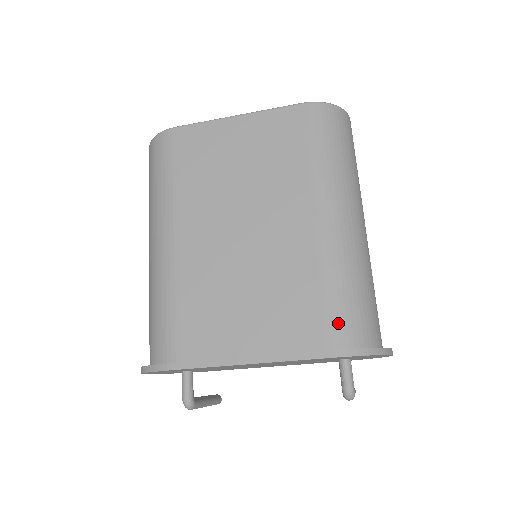
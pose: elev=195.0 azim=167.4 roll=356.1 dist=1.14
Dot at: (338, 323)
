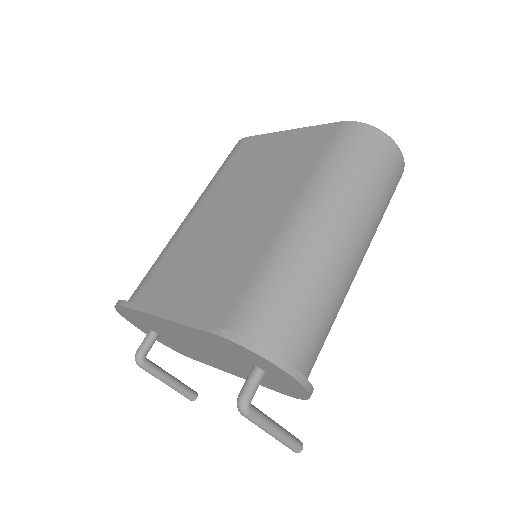
Dot at: (245, 310)
